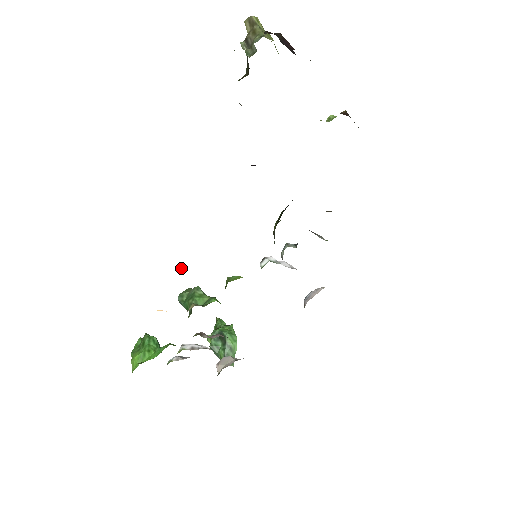
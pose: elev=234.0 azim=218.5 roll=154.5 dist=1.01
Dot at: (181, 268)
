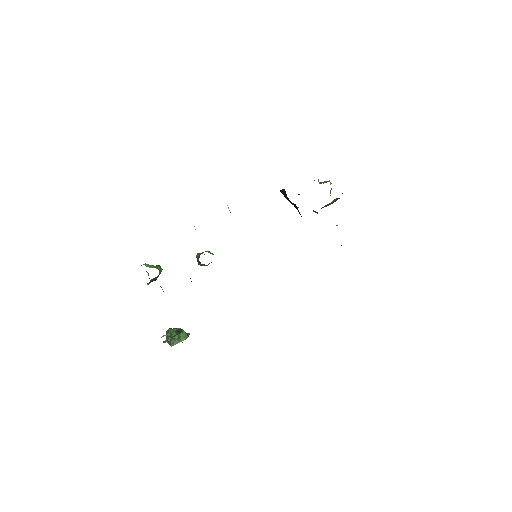
Dot at: occluded
